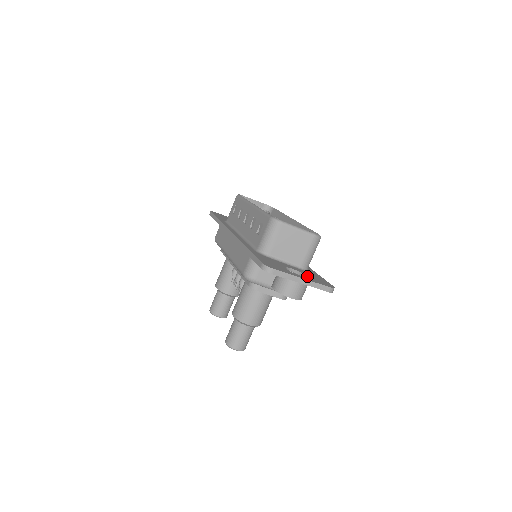
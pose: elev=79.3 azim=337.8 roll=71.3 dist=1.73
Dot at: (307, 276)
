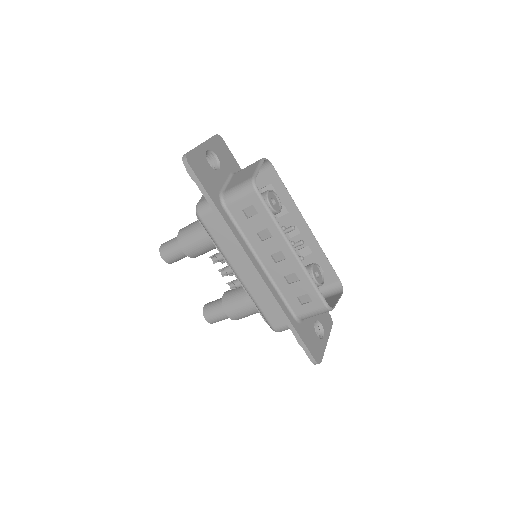
Dot at: (323, 325)
